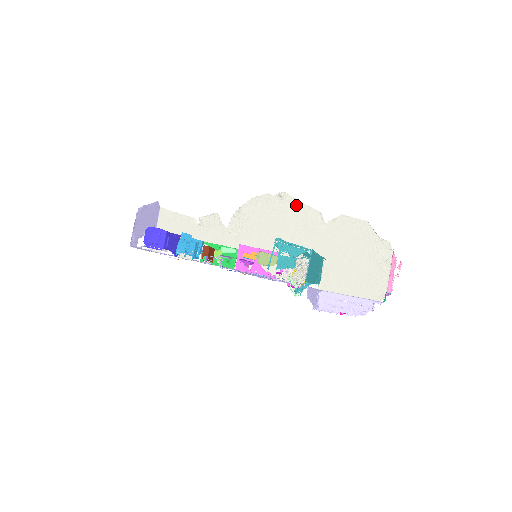
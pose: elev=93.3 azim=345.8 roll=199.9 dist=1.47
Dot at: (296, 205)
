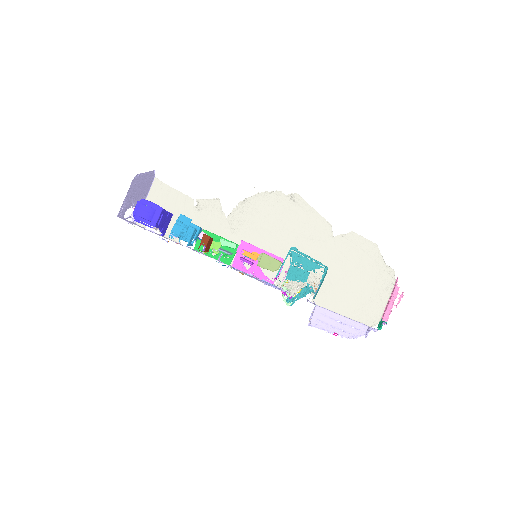
Dot at: (307, 210)
